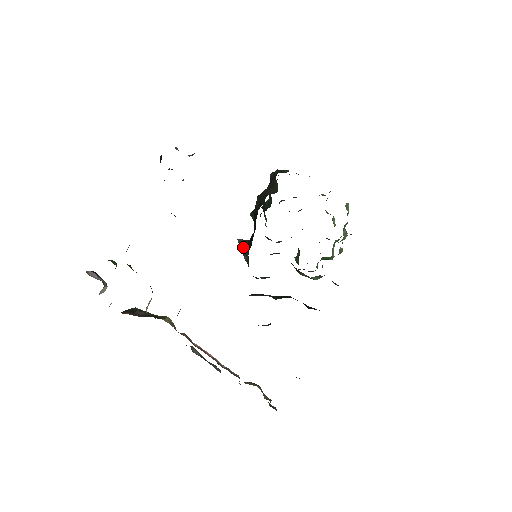
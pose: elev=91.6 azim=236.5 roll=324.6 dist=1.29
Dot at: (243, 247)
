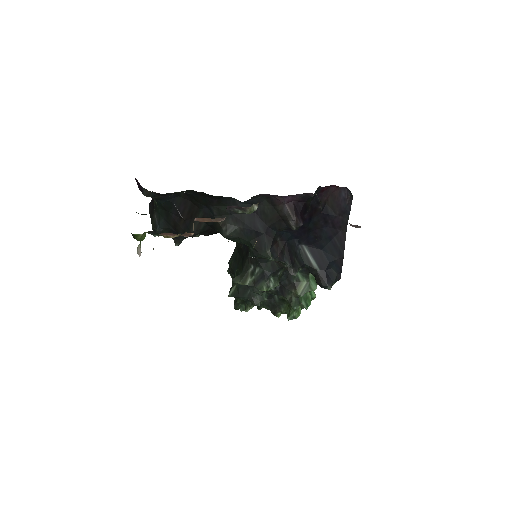
Dot at: (240, 278)
